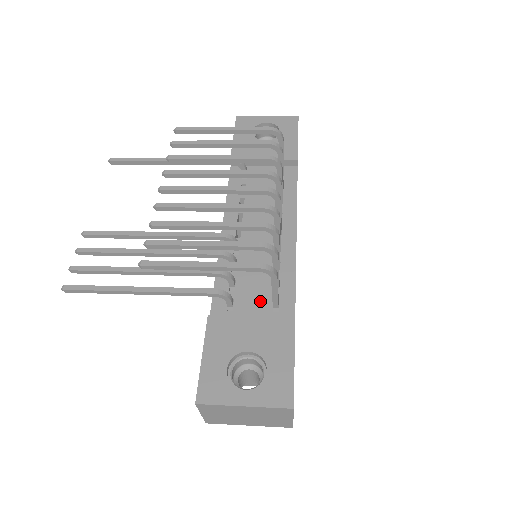
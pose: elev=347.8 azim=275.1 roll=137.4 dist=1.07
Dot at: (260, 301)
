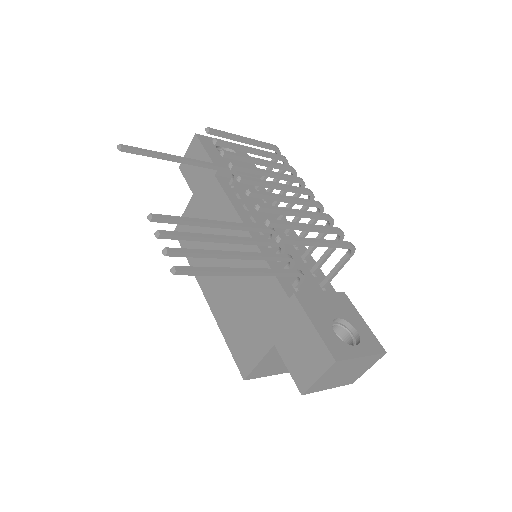
Dot at: (311, 283)
